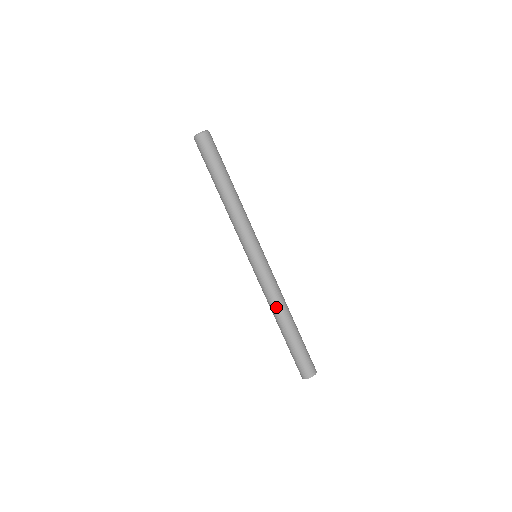
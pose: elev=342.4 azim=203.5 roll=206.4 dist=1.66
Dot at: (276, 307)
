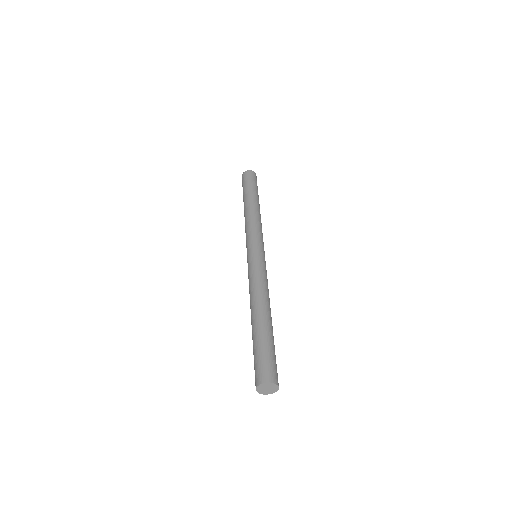
Dot at: (251, 298)
